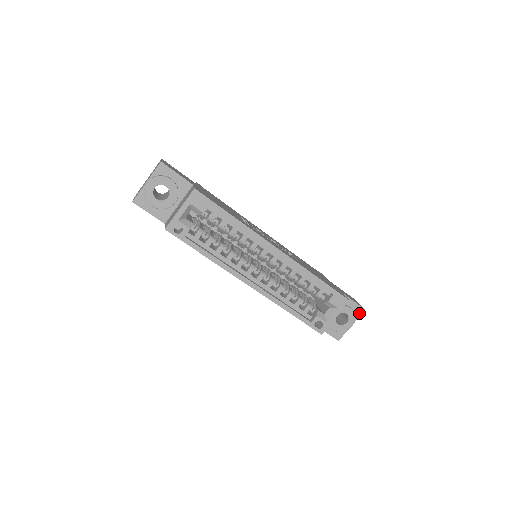
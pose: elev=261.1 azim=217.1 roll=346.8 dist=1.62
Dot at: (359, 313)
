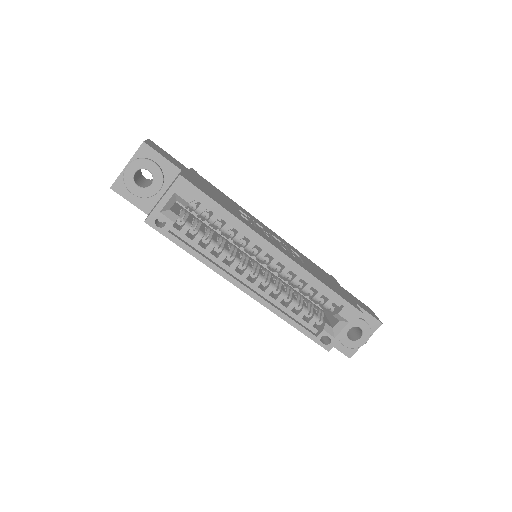
Dot at: (375, 328)
